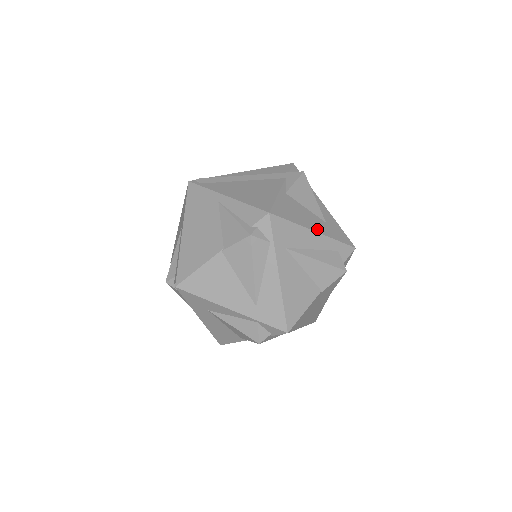
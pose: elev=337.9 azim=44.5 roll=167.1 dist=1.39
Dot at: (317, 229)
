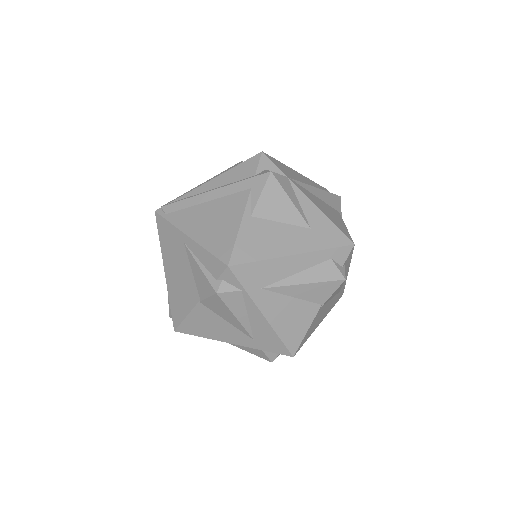
Dot at: (297, 249)
